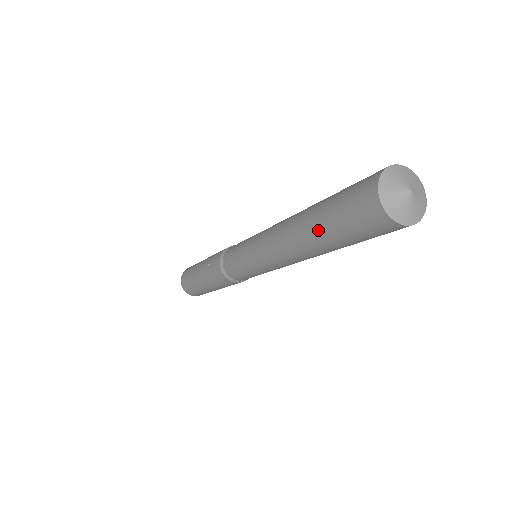
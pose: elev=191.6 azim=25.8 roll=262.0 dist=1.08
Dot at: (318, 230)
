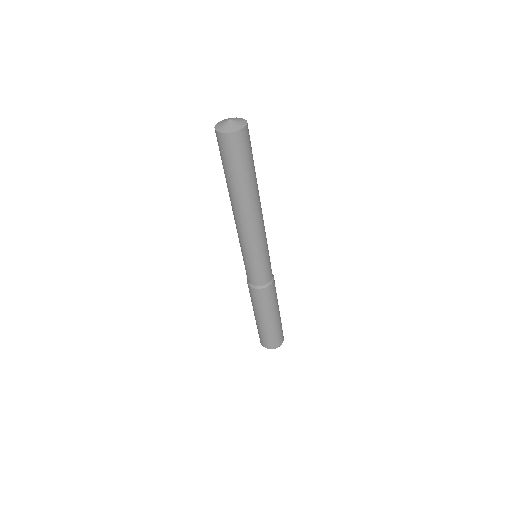
Dot at: occluded
